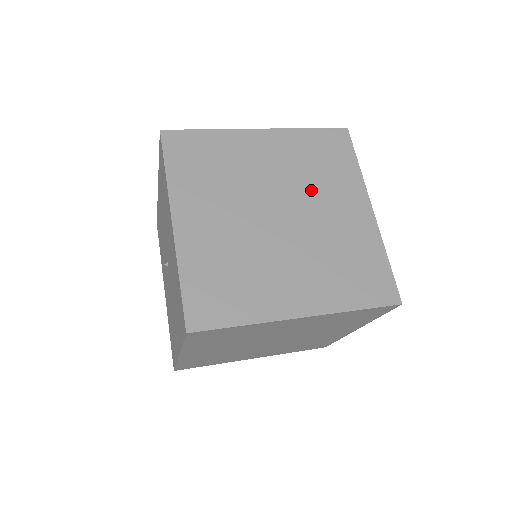
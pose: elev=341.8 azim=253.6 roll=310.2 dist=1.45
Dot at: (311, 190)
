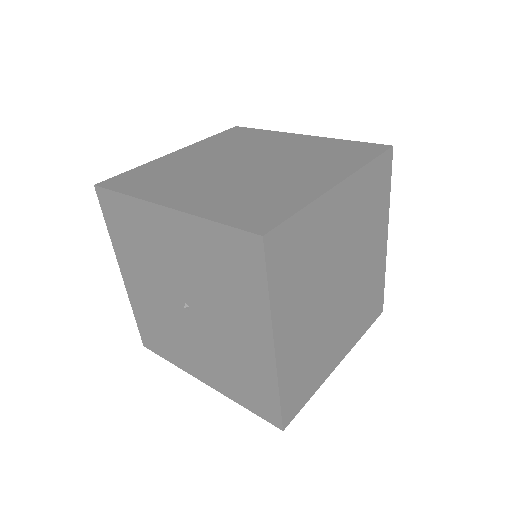
Dot at: (361, 242)
